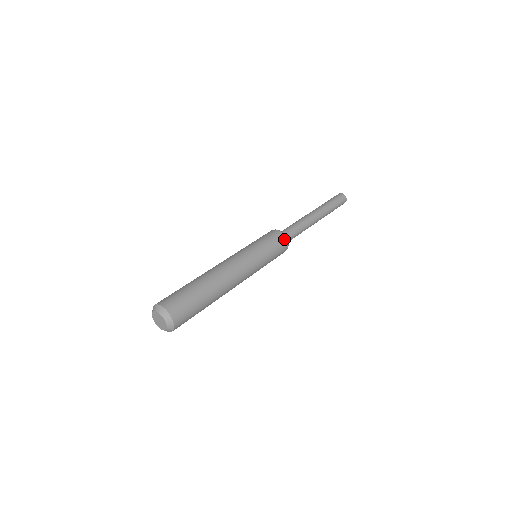
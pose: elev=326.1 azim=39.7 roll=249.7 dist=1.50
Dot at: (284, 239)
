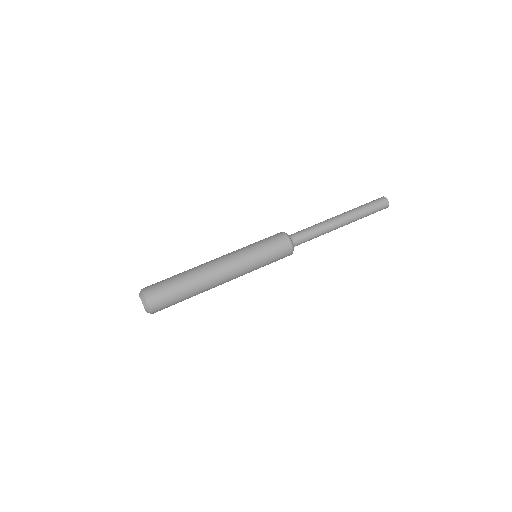
Dot at: (289, 249)
